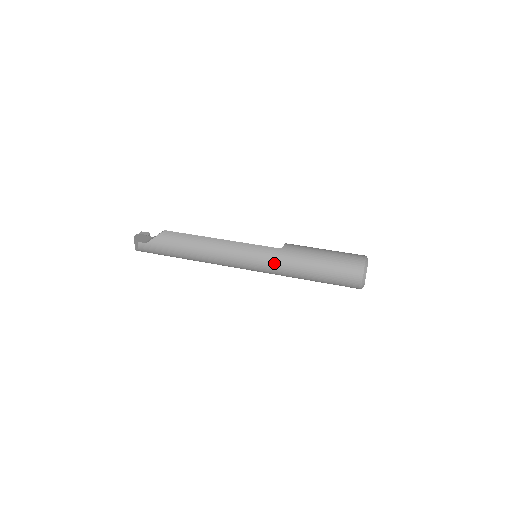
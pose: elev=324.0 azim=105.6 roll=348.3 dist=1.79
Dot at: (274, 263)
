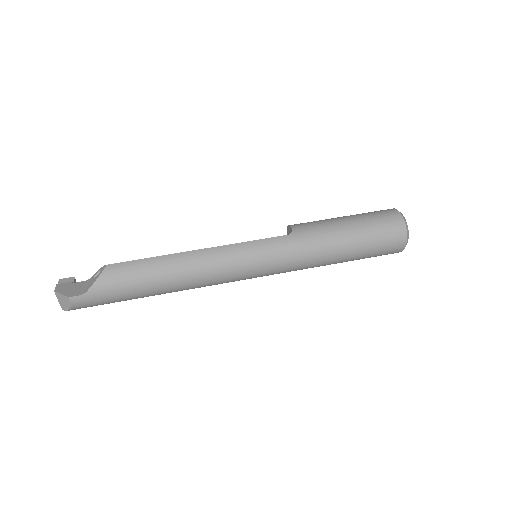
Dot at: (290, 257)
